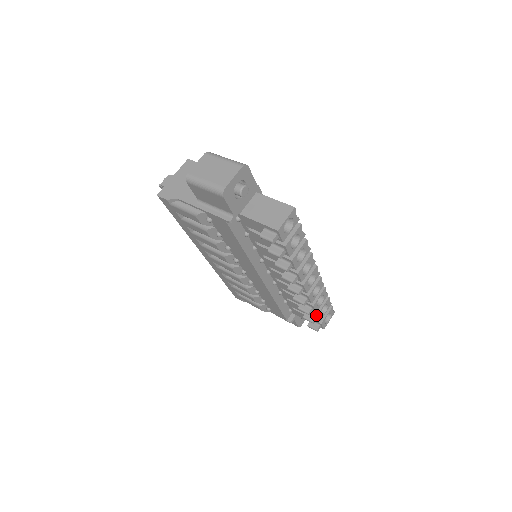
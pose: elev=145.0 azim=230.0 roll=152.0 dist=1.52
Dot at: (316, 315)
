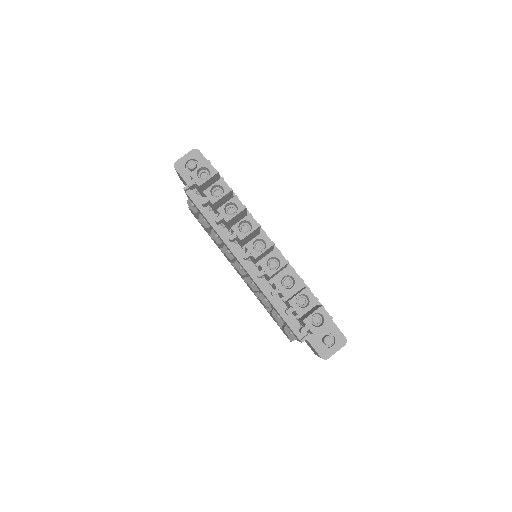
Dot at: (289, 303)
